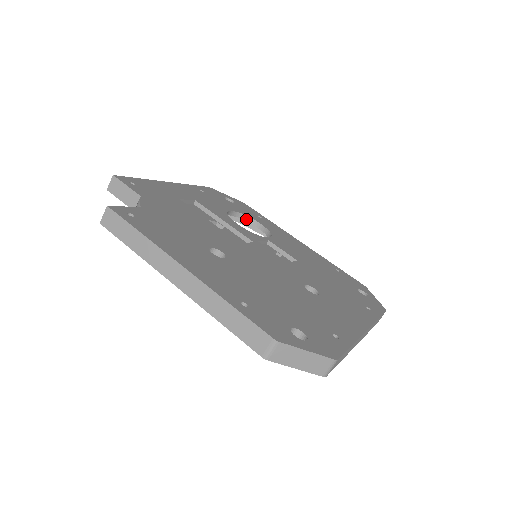
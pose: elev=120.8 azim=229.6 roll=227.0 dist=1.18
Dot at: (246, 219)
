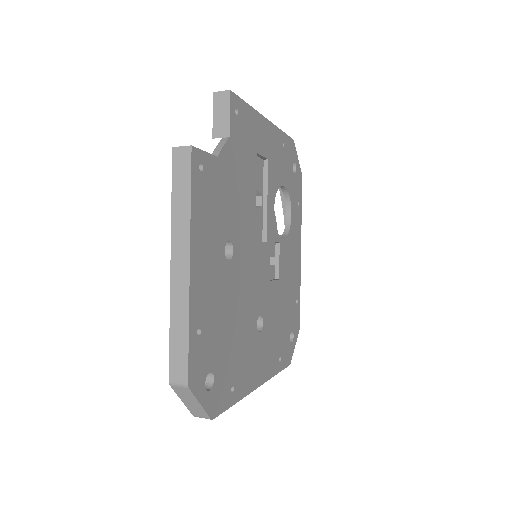
Dot at: (287, 199)
